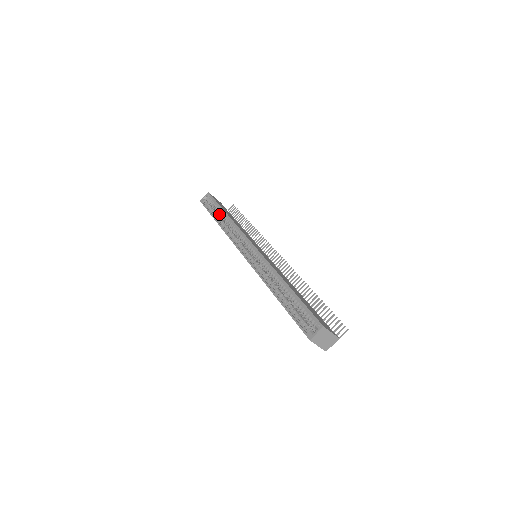
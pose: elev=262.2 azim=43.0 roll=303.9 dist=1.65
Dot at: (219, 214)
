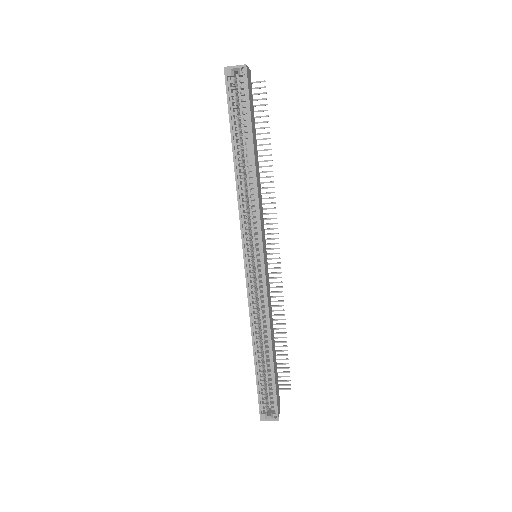
Dot at: occluded
